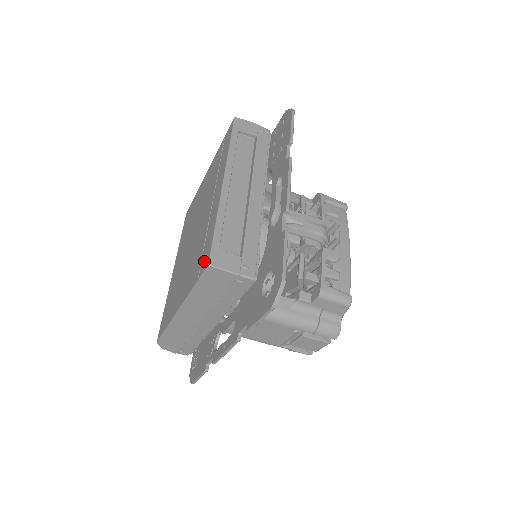
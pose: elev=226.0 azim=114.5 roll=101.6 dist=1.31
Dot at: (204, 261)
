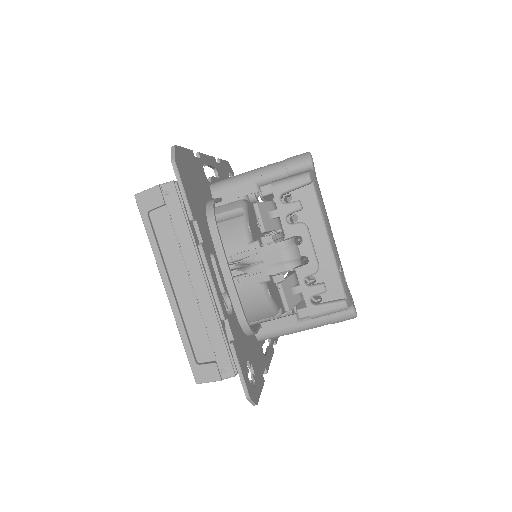
Dot at: occluded
